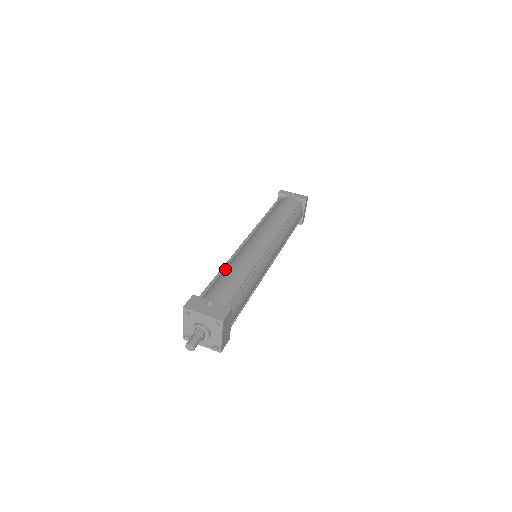
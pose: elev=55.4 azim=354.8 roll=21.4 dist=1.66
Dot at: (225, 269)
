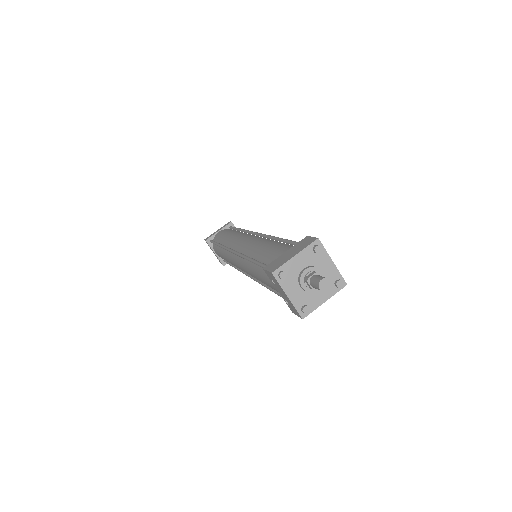
Dot at: occluded
